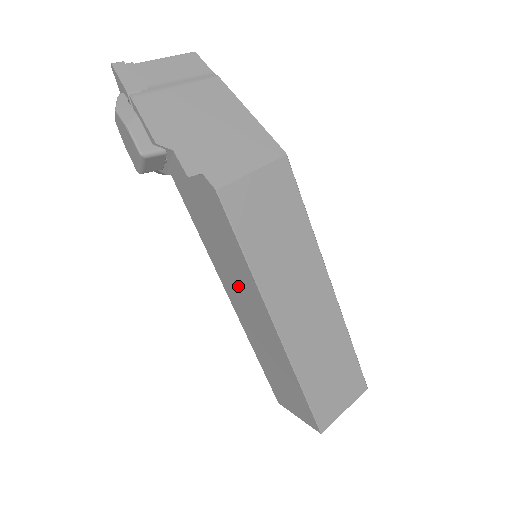
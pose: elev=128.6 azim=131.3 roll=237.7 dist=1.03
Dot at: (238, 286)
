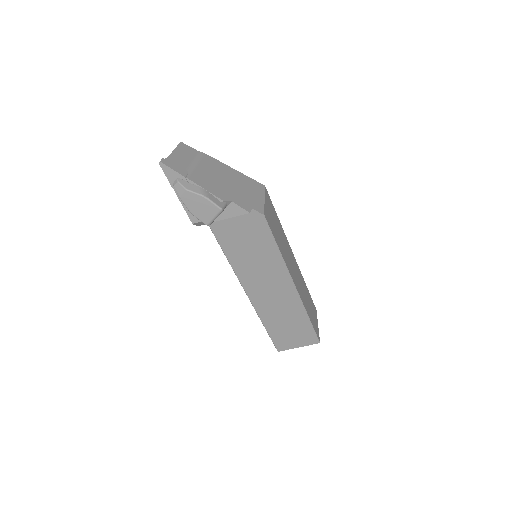
Dot at: (262, 276)
